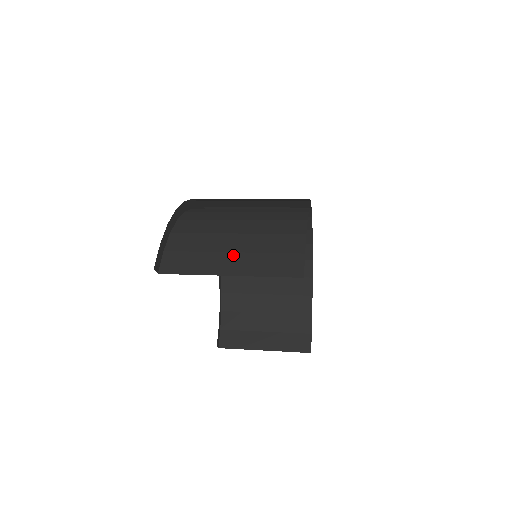
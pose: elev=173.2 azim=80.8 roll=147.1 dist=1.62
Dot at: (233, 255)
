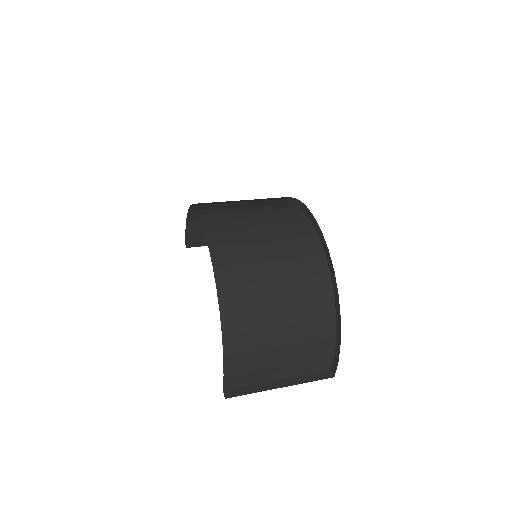
Dot at: (282, 367)
